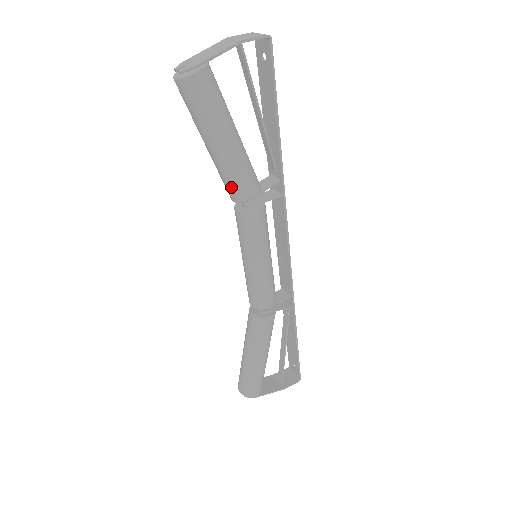
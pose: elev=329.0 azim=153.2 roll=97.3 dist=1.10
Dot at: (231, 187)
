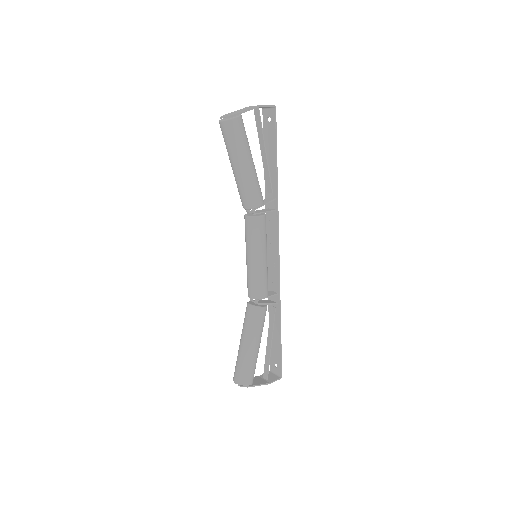
Dot at: (247, 197)
